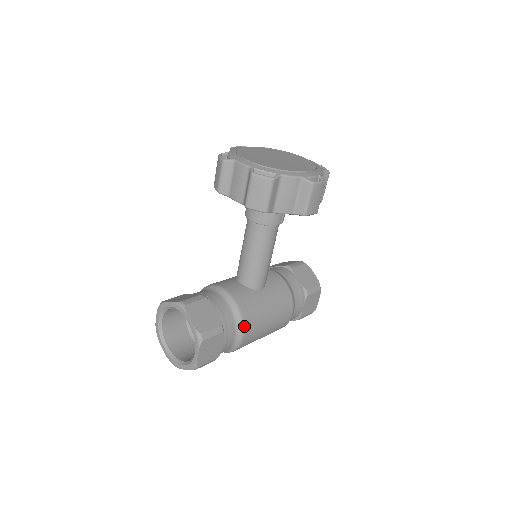
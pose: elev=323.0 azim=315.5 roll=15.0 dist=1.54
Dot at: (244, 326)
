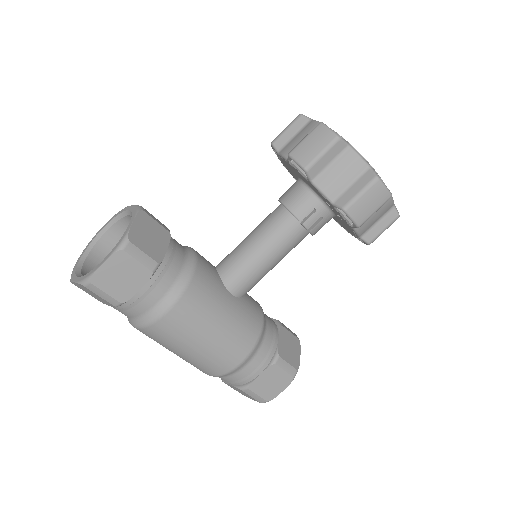
Dot at: (180, 298)
